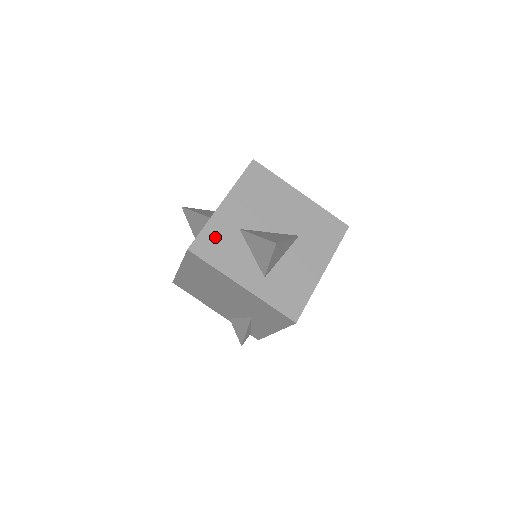
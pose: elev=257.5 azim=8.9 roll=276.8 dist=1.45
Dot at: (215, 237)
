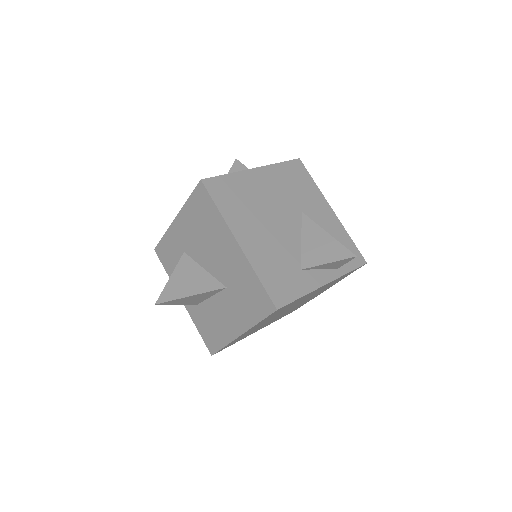
Dot at: (169, 249)
